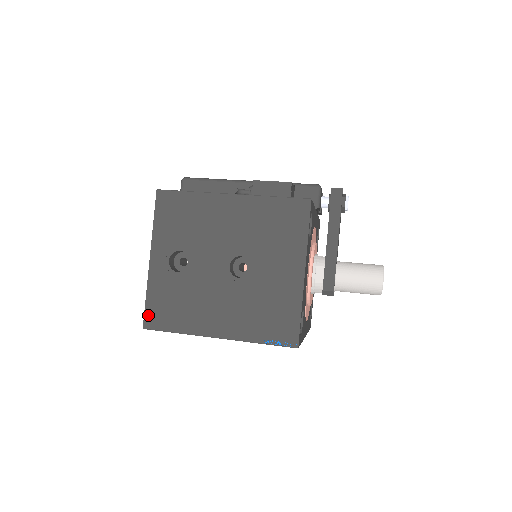
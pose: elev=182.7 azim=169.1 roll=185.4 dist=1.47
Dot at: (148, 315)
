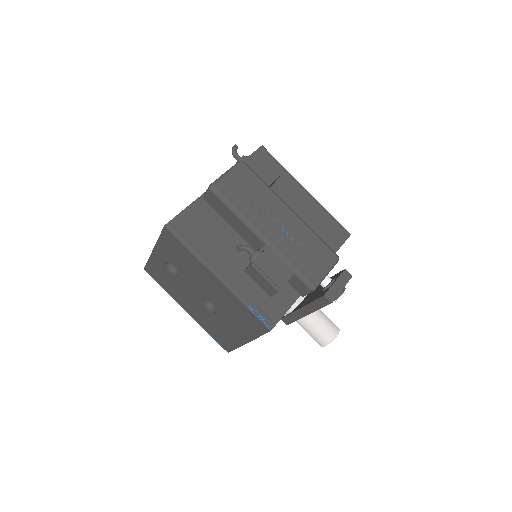
Dot at: (148, 268)
